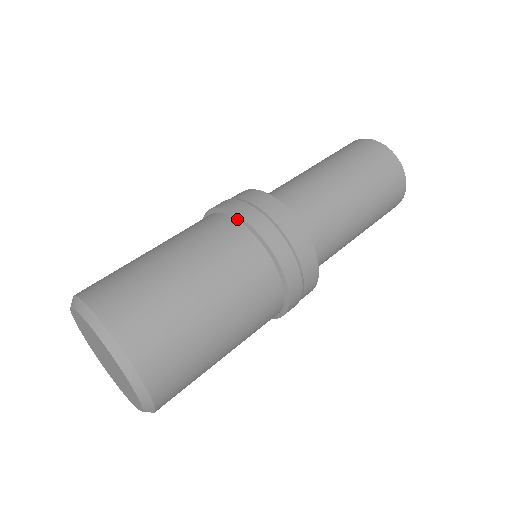
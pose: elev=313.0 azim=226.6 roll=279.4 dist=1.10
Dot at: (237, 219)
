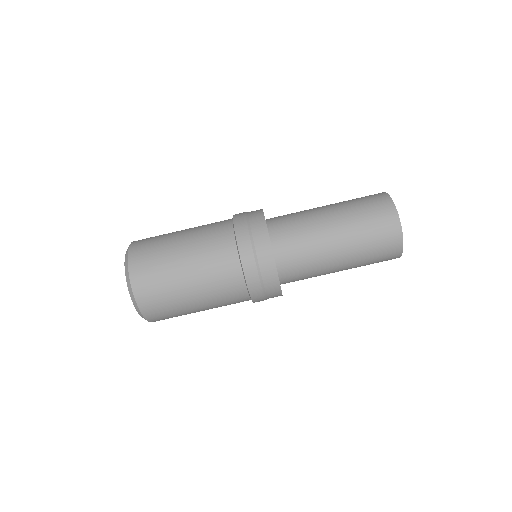
Dot at: (246, 283)
